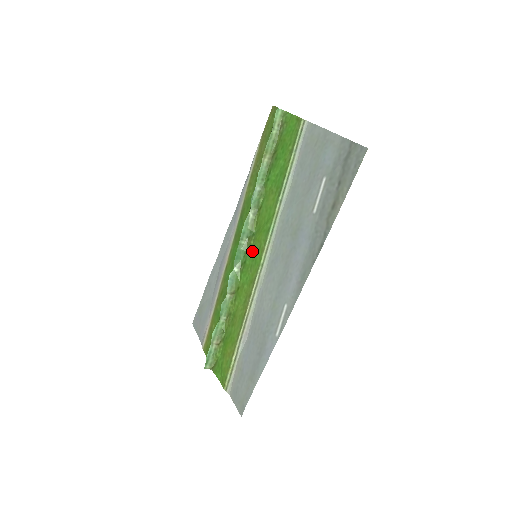
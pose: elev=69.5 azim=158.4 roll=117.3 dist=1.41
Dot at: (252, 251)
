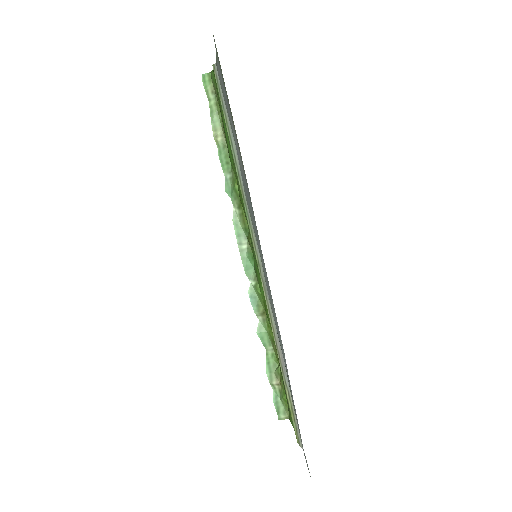
Dot at: (253, 252)
